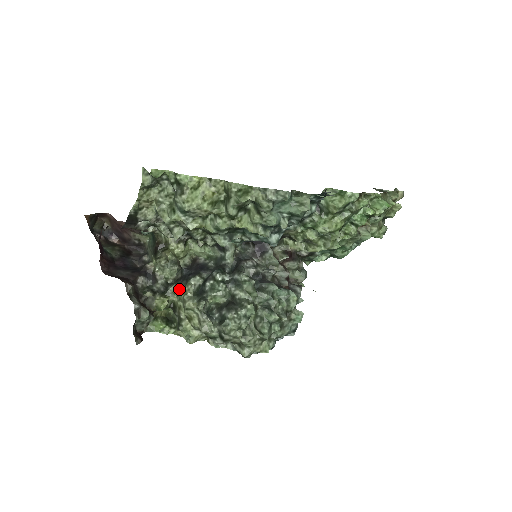
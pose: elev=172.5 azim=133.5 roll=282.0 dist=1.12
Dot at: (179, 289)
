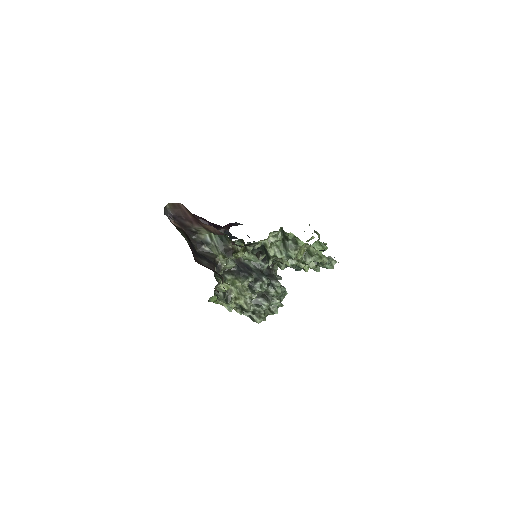
Dot at: (238, 281)
